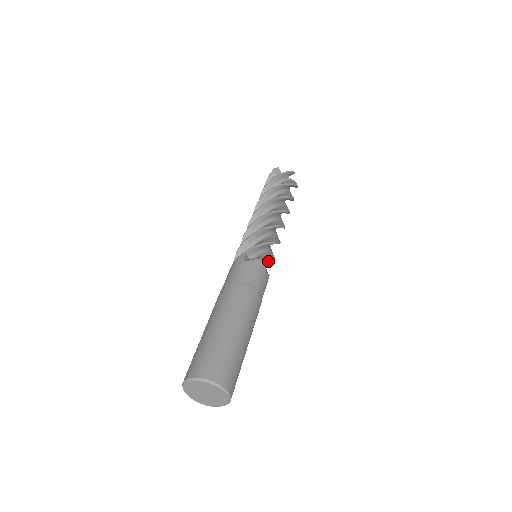
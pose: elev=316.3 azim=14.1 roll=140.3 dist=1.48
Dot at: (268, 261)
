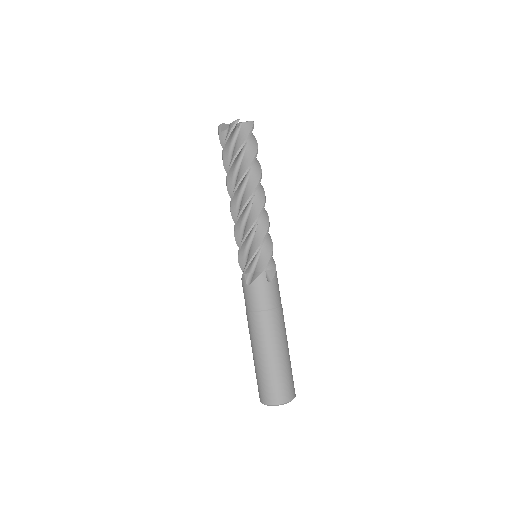
Dot at: occluded
